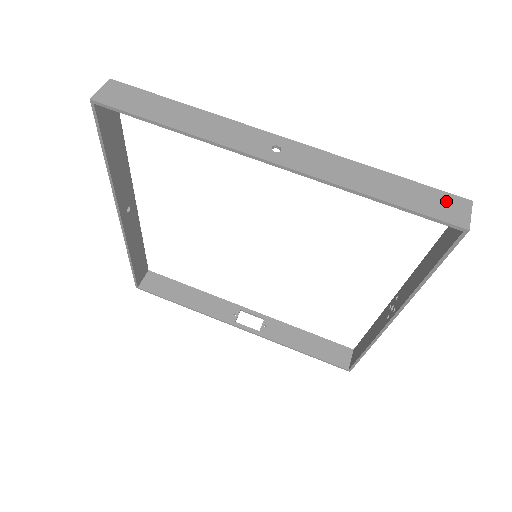
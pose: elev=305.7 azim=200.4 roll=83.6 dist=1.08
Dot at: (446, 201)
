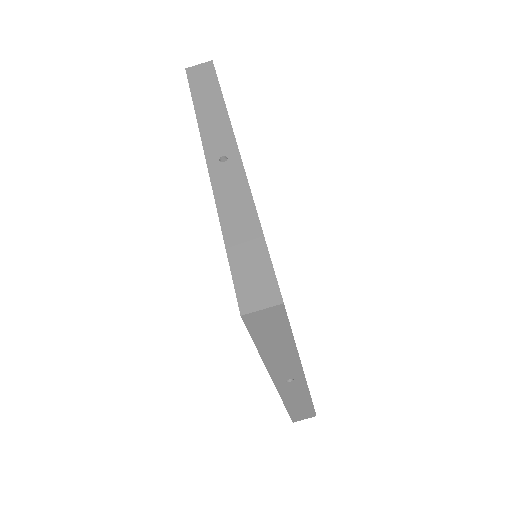
Dot at: (308, 414)
